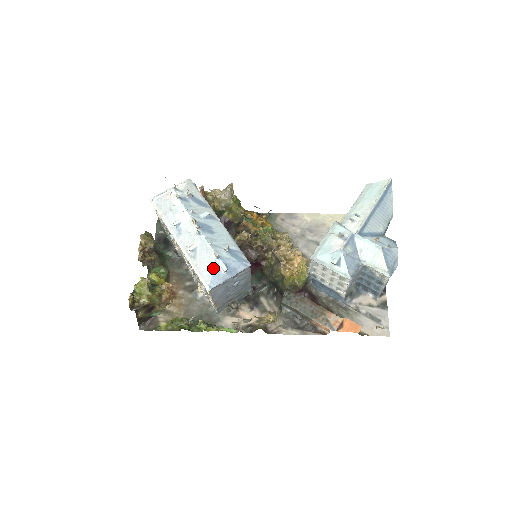
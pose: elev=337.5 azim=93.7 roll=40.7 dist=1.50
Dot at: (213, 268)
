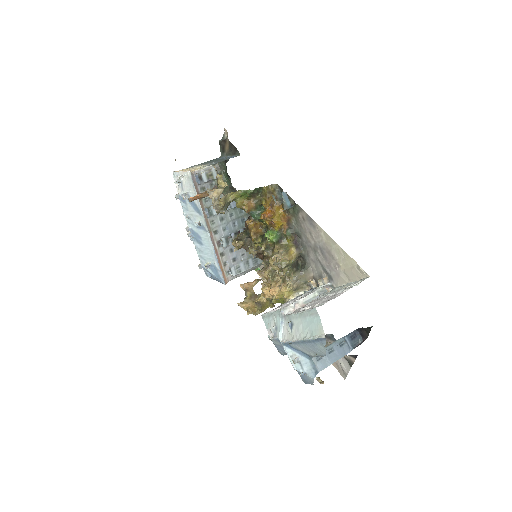
Dot at: (204, 269)
